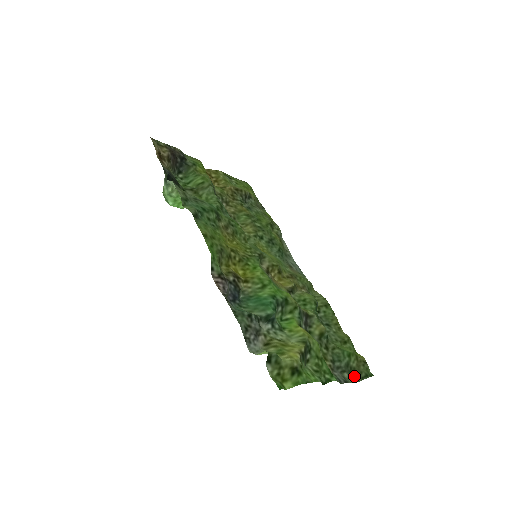
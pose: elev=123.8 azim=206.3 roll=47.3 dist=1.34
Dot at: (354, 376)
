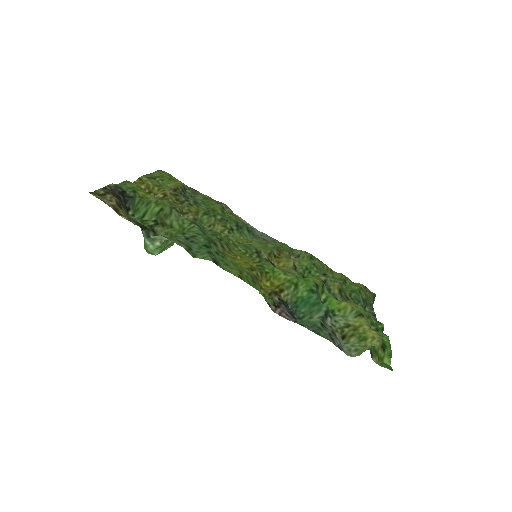
Dot at: (370, 305)
